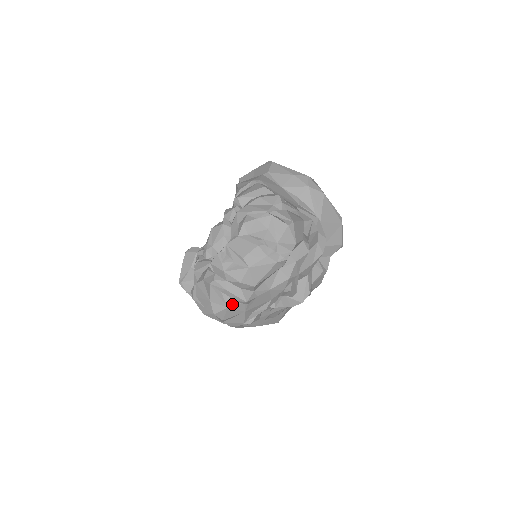
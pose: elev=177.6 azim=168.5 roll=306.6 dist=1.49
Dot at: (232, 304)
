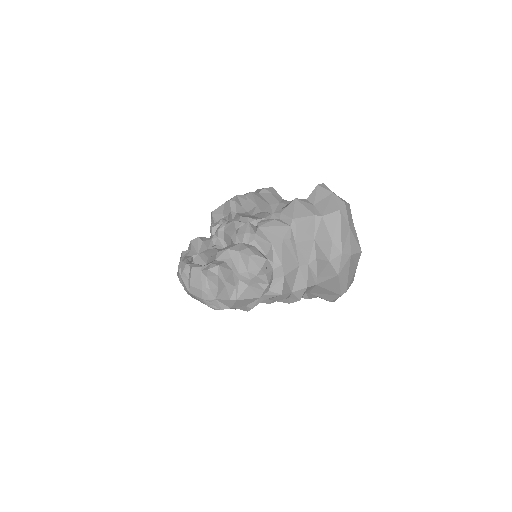
Dot at: occluded
